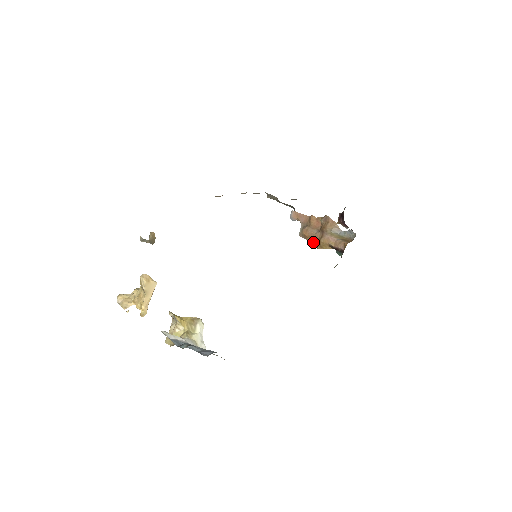
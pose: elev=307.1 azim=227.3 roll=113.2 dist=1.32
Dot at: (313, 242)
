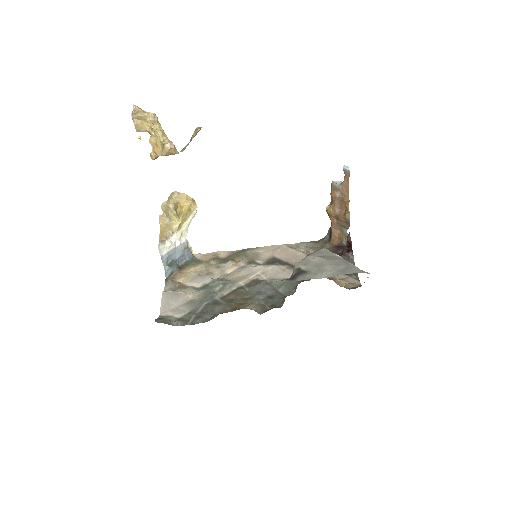
Dot at: (327, 210)
